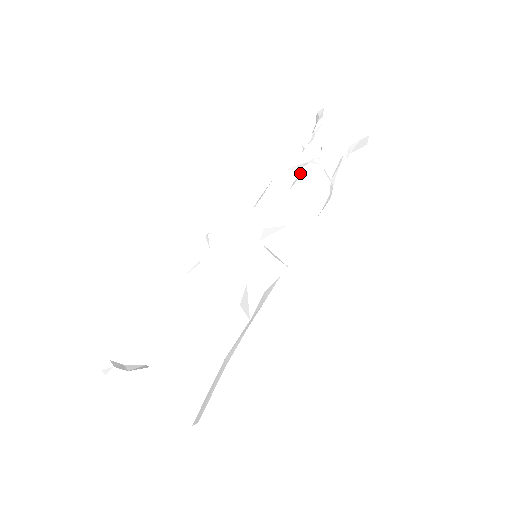
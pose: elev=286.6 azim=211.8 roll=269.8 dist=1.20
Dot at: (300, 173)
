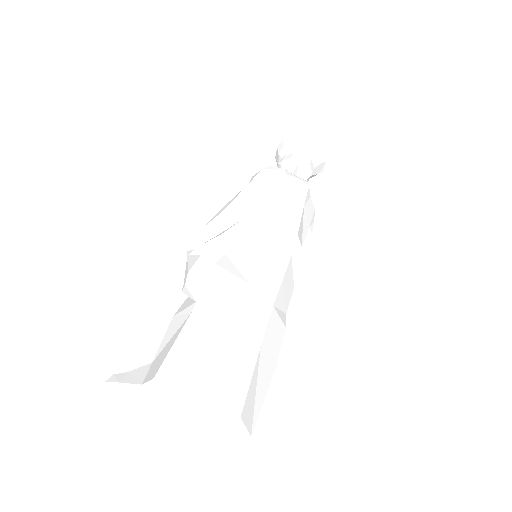
Dot at: occluded
